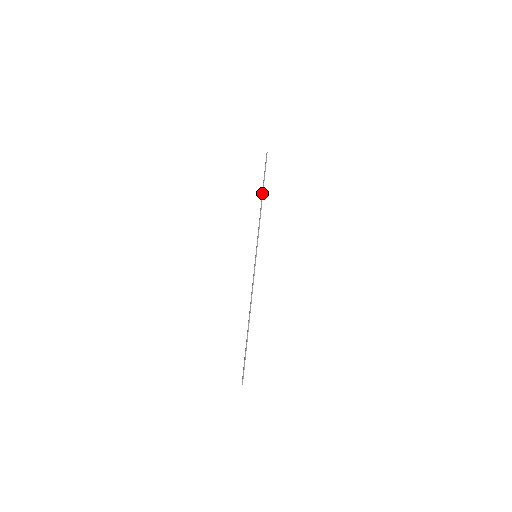
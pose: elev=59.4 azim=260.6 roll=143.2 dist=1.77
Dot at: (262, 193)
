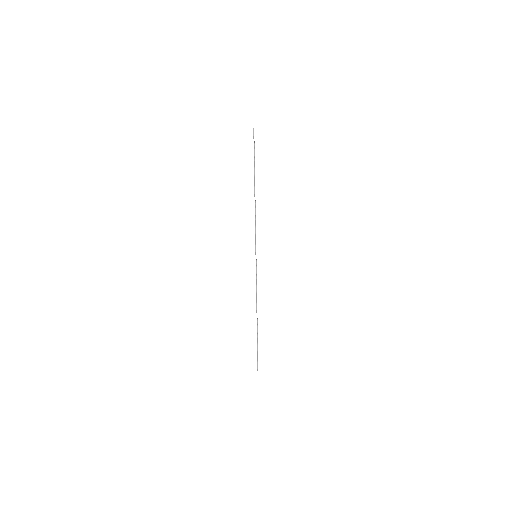
Dot at: (254, 184)
